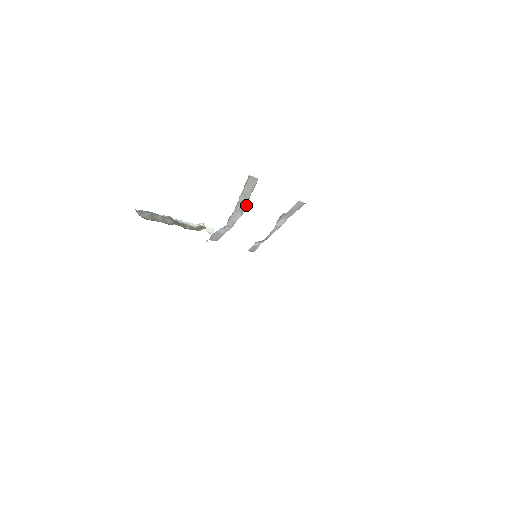
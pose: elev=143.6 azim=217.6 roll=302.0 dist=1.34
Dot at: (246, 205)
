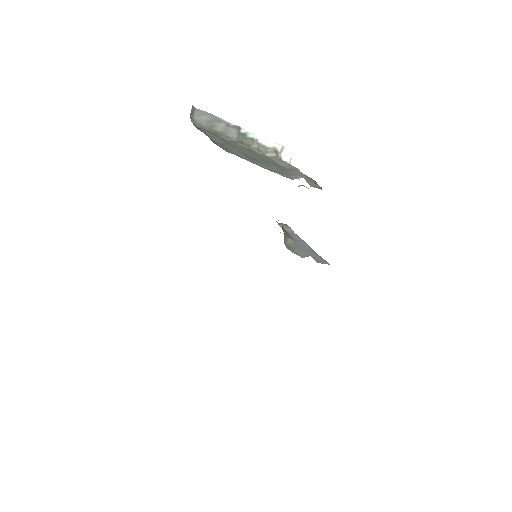
Dot at: occluded
